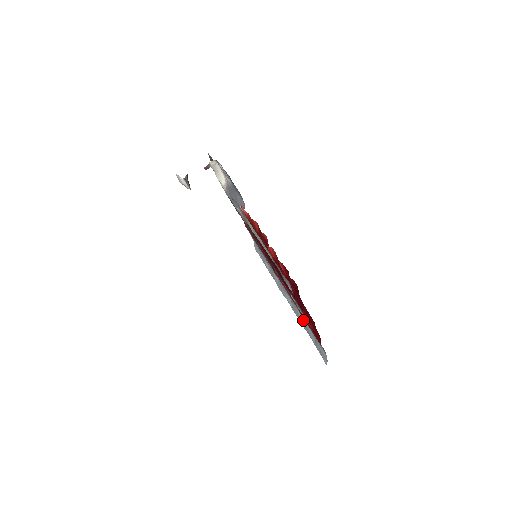
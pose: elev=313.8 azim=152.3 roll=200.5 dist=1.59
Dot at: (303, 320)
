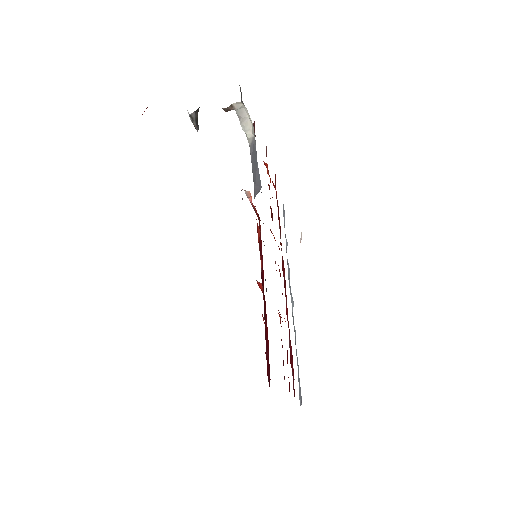
Dot at: occluded
